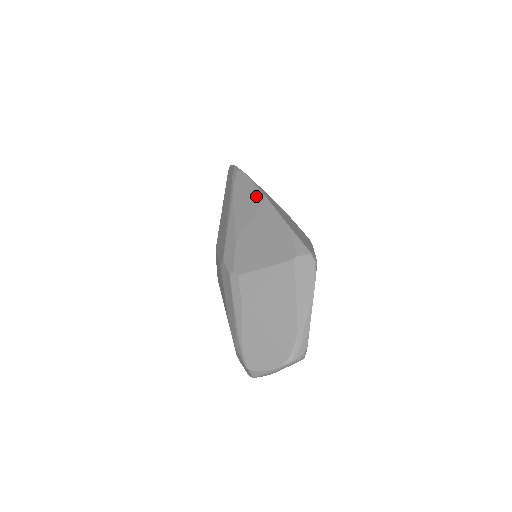
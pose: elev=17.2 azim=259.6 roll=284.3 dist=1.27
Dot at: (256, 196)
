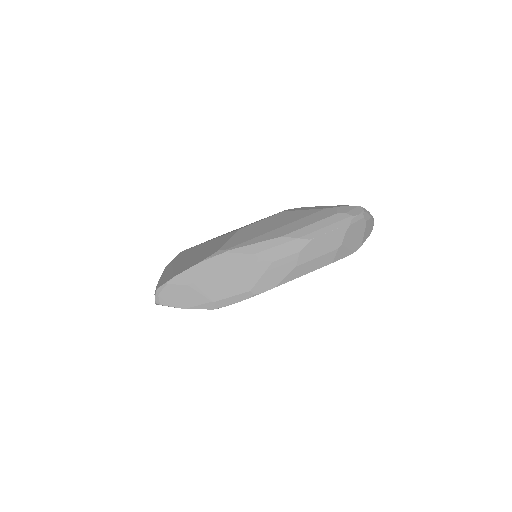
Dot at: occluded
